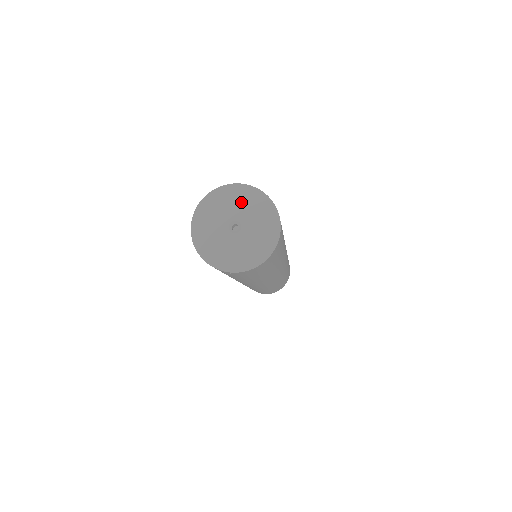
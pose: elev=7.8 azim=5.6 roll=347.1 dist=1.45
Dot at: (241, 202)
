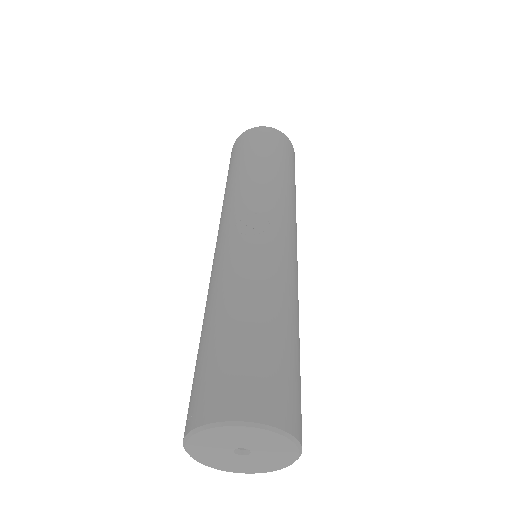
Dot at: (254, 439)
